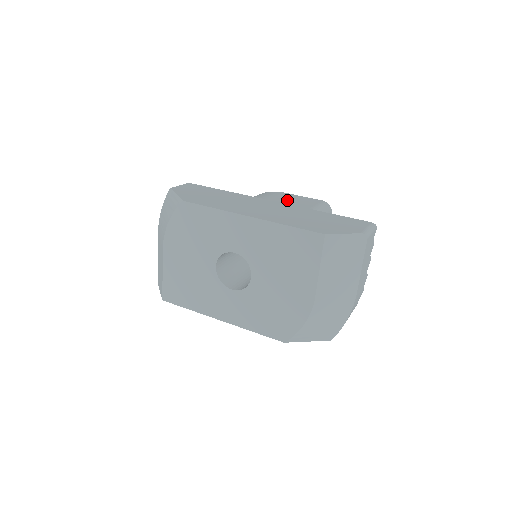
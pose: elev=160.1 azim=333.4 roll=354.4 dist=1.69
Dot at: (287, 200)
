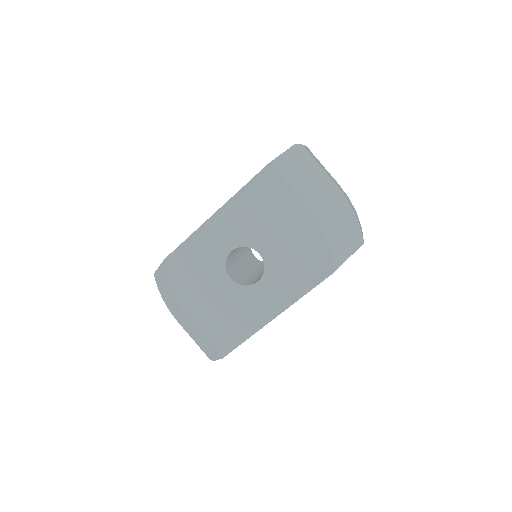
Dot at: occluded
